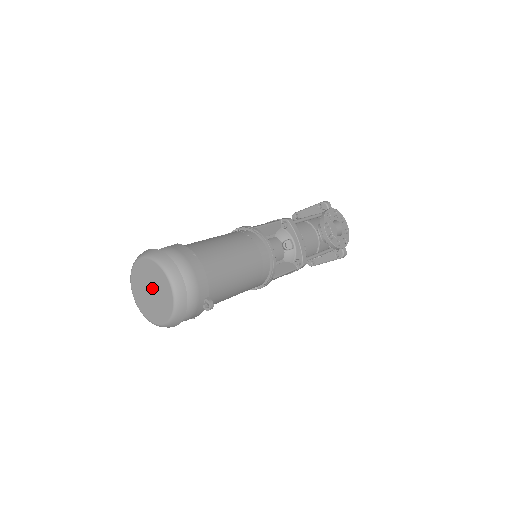
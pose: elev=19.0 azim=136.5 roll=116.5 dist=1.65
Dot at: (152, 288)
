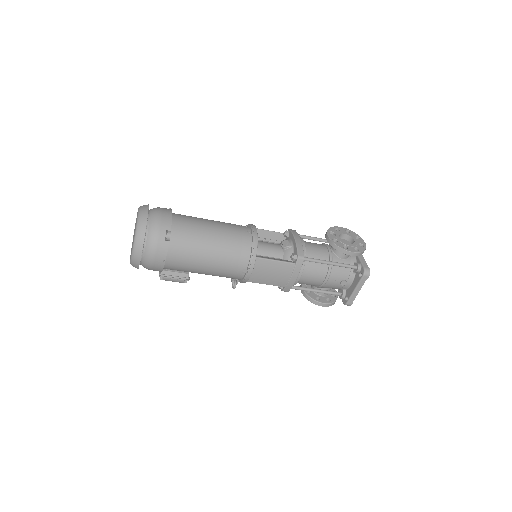
Dot at: occluded
